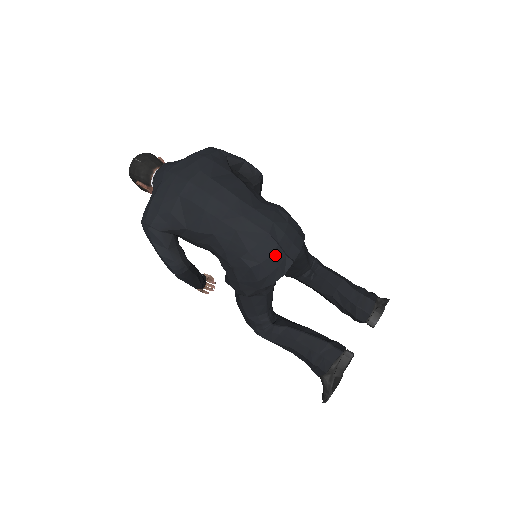
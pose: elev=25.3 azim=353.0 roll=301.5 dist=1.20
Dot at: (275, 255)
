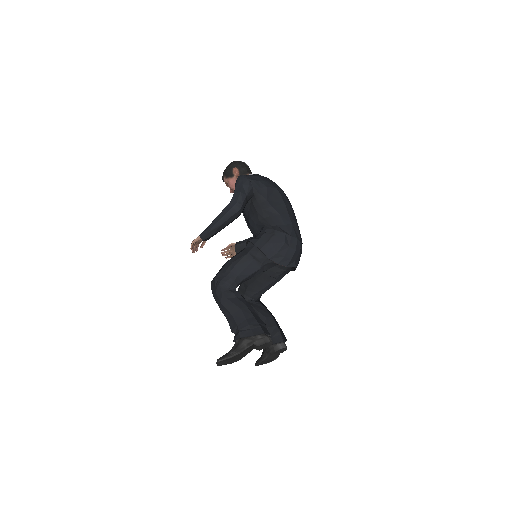
Dot at: (296, 252)
